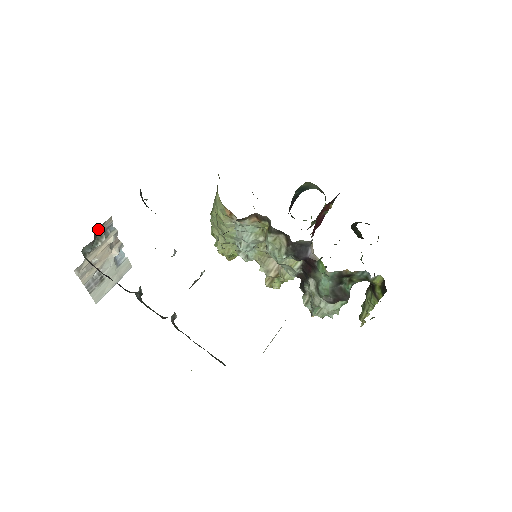
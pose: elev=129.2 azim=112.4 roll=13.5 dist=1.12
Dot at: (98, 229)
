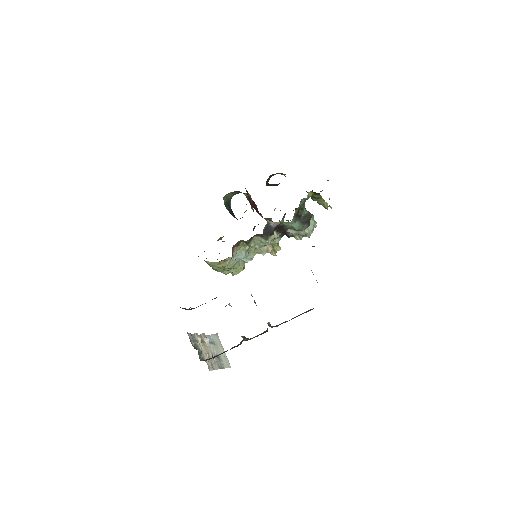
Dot at: (192, 345)
